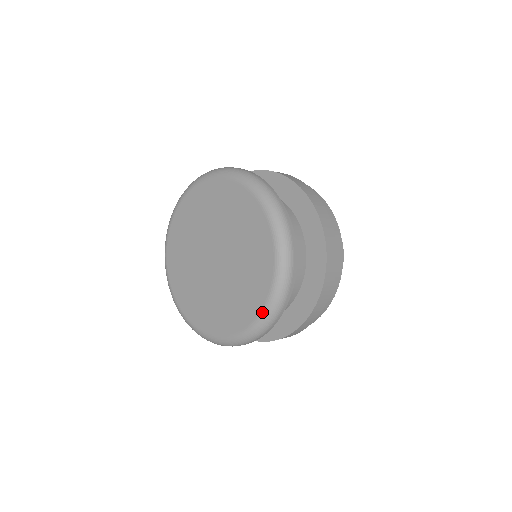
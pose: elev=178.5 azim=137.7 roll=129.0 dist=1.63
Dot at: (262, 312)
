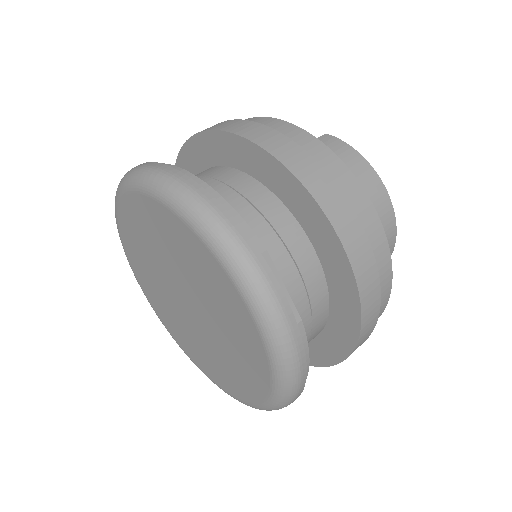
Dot at: (244, 403)
